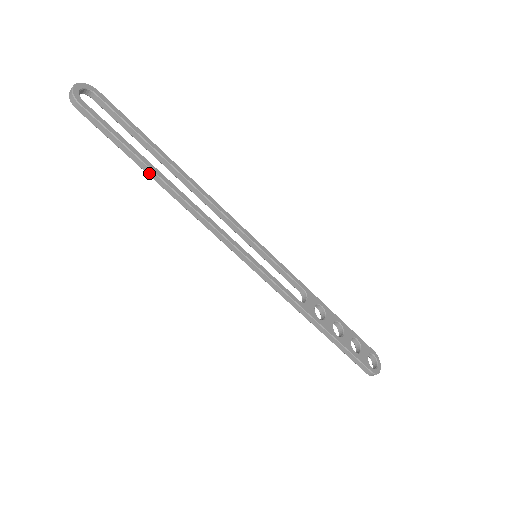
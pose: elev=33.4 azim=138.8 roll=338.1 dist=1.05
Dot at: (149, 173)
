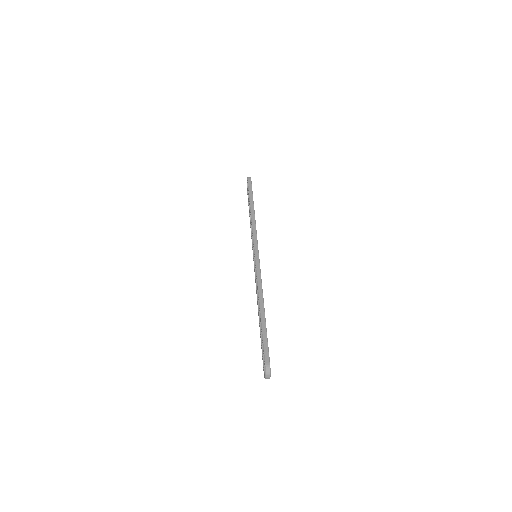
Dot at: occluded
